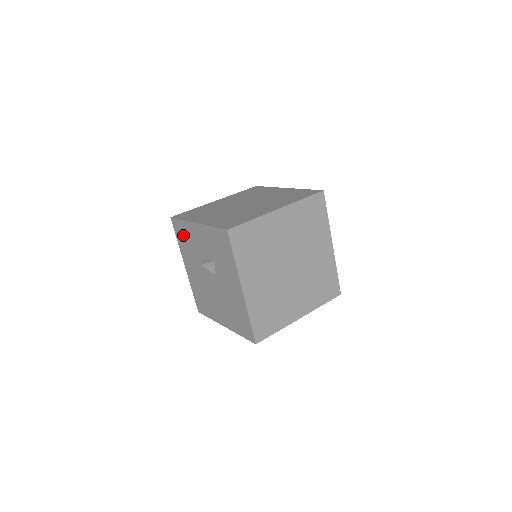
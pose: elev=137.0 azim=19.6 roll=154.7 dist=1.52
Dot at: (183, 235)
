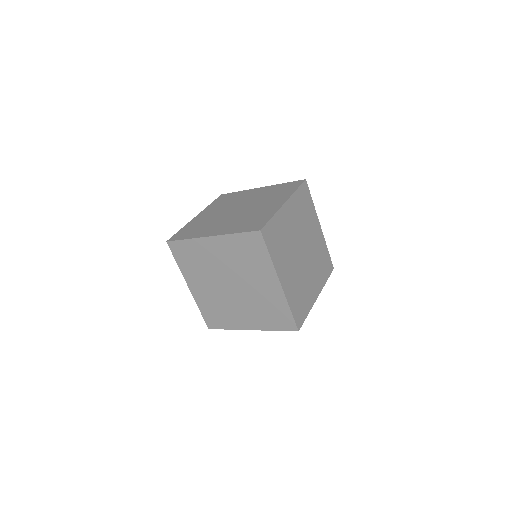
Dot at: occluded
